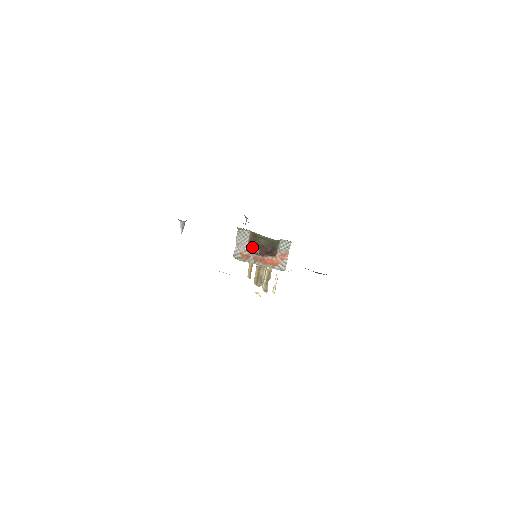
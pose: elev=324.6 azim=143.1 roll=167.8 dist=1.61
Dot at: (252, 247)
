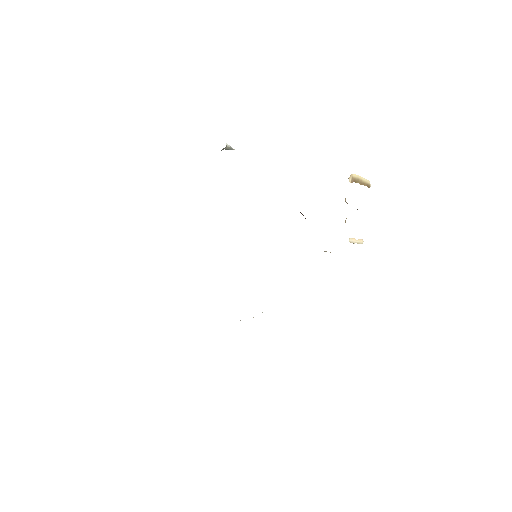
Dot at: occluded
